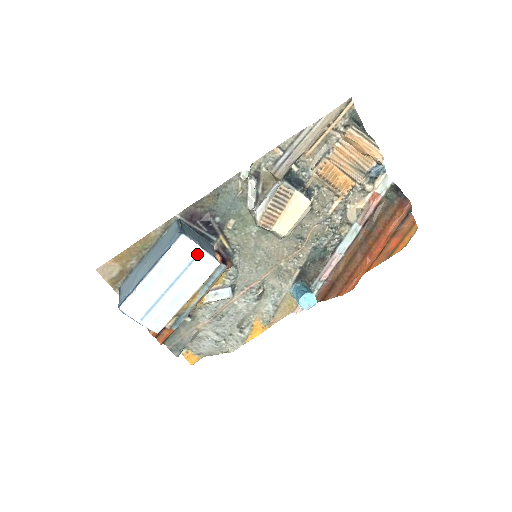
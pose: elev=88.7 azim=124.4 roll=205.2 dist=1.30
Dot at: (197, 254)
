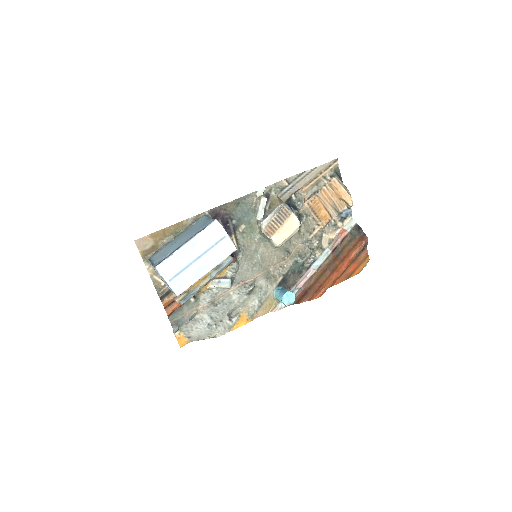
Dot at: (223, 237)
